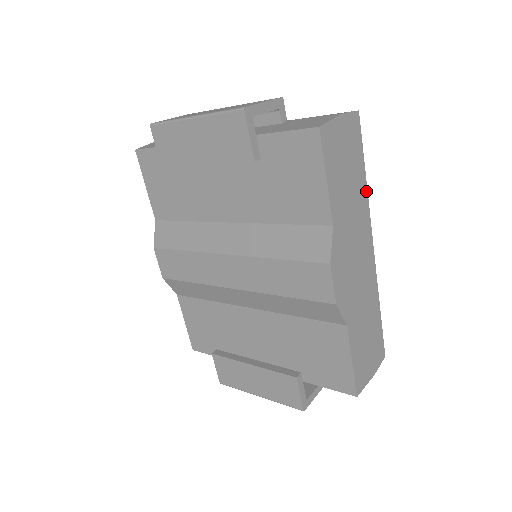
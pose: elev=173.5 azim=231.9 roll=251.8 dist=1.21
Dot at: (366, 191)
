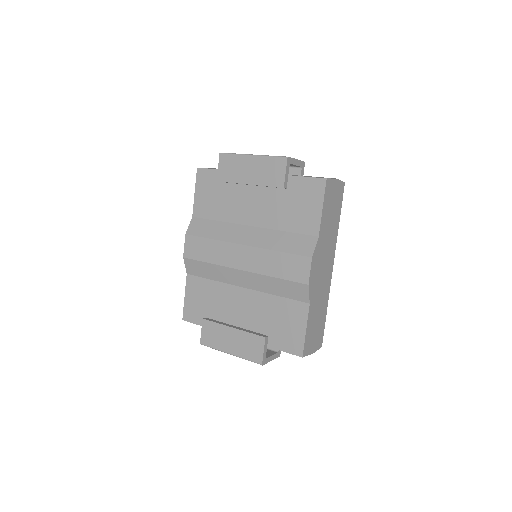
Dot at: (337, 230)
